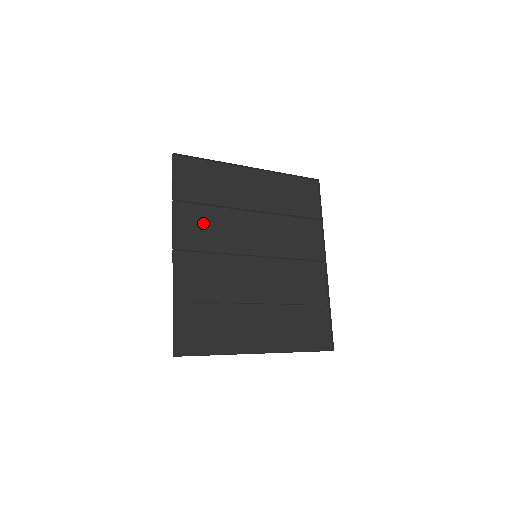
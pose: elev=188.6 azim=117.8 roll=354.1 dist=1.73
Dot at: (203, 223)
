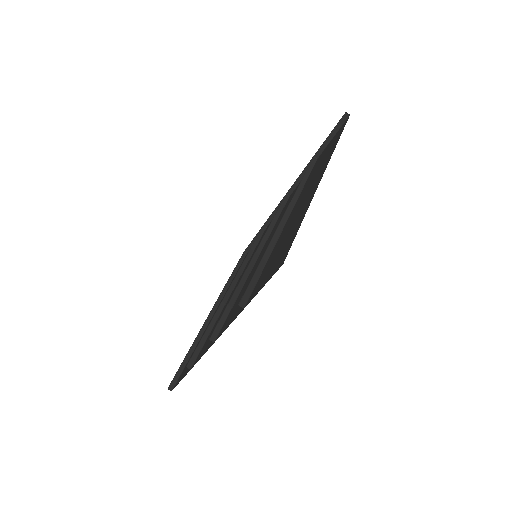
Dot at: occluded
